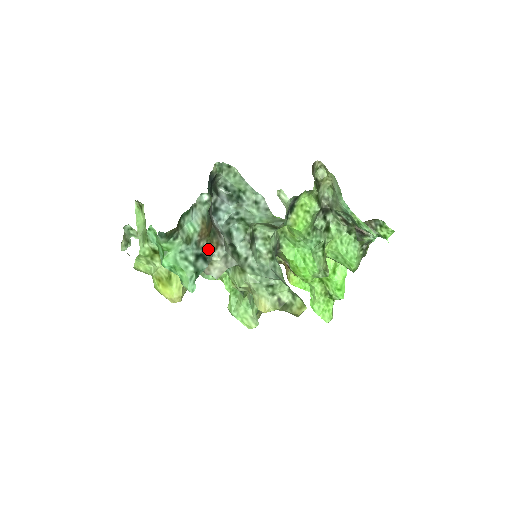
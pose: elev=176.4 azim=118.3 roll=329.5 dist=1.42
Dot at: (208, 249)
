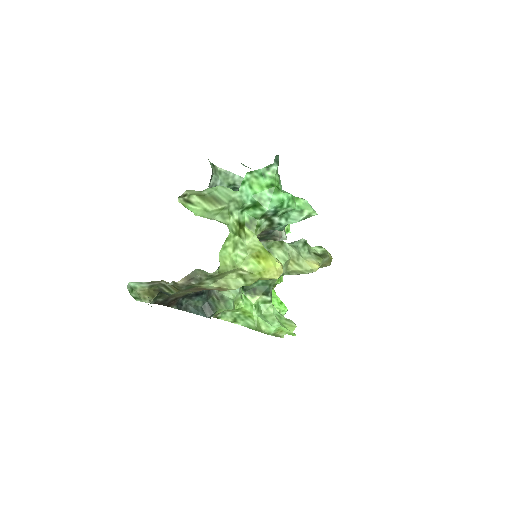
Dot at: occluded
